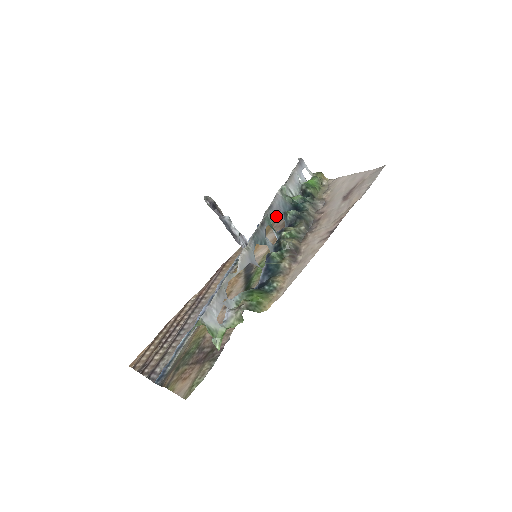
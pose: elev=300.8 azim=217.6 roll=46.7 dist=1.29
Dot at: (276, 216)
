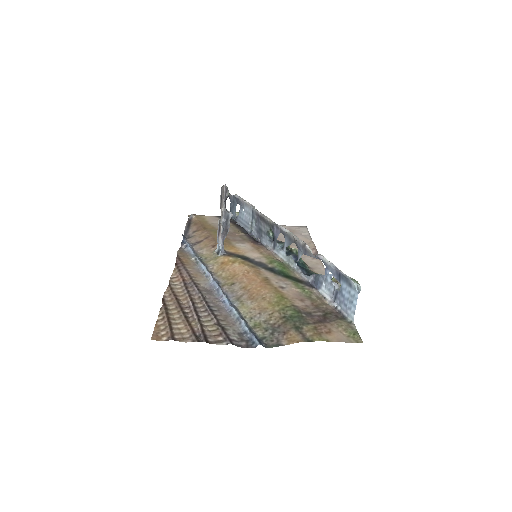
Dot at: (269, 229)
